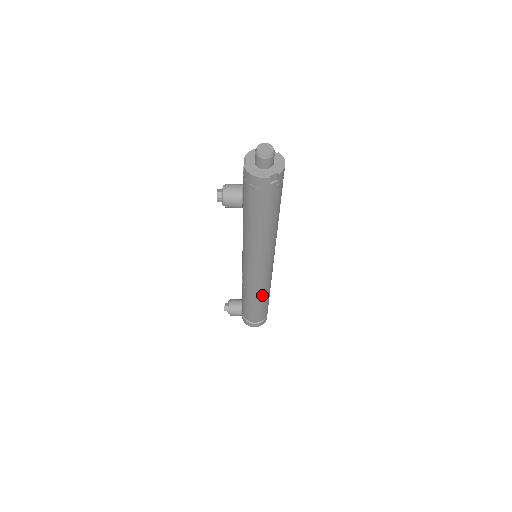
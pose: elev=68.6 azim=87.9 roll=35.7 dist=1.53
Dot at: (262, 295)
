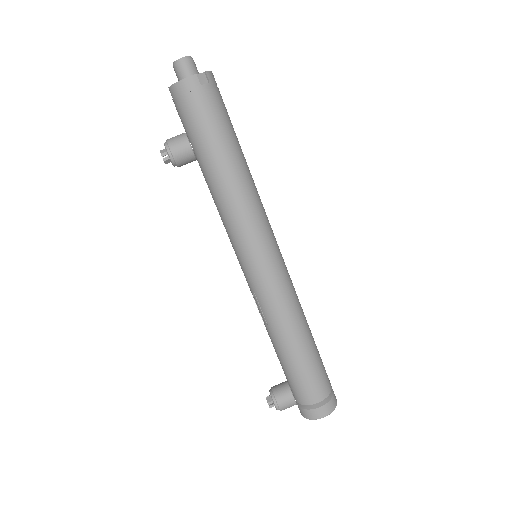
Dot at: (296, 323)
